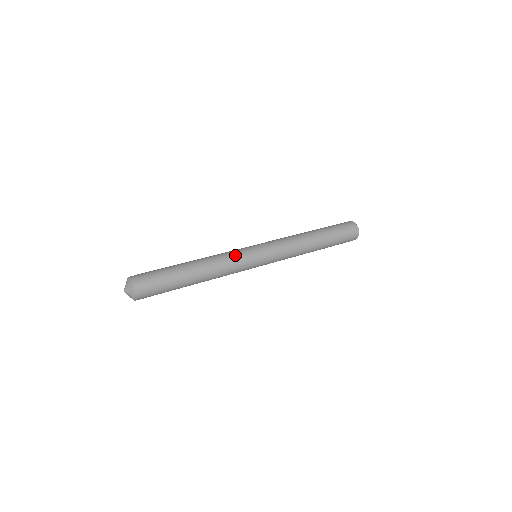
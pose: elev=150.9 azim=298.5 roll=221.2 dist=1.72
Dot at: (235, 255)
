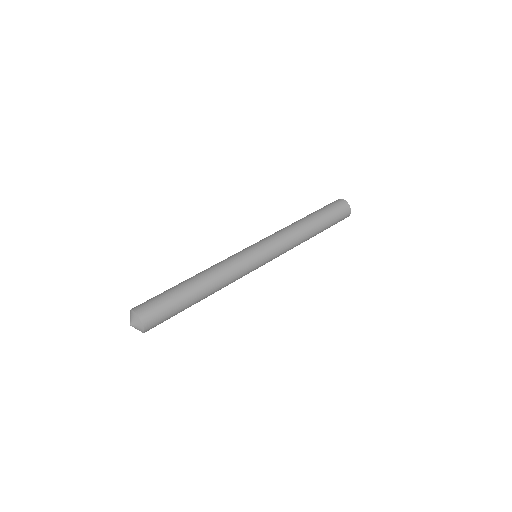
Dot at: (233, 257)
